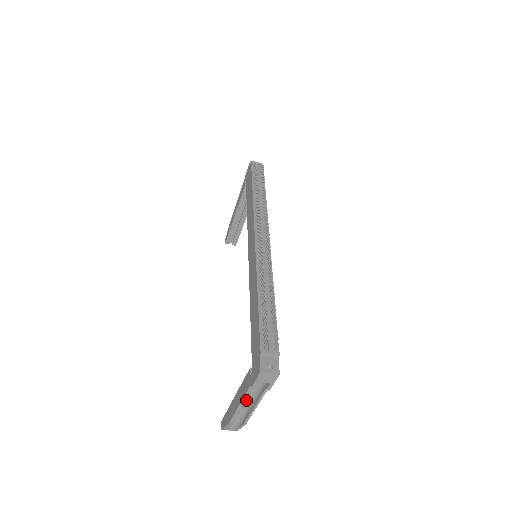
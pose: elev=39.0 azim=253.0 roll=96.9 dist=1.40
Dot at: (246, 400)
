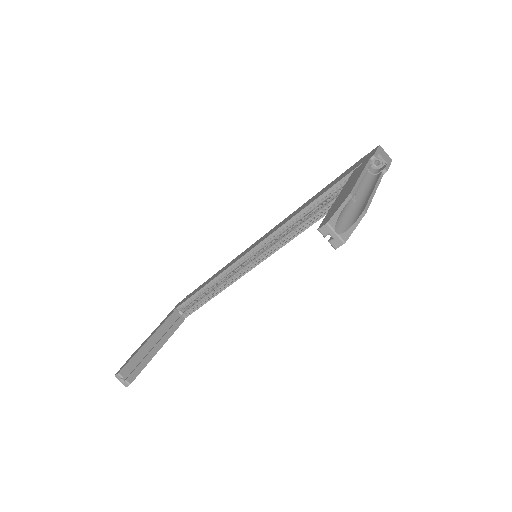
Dot at: (357, 192)
